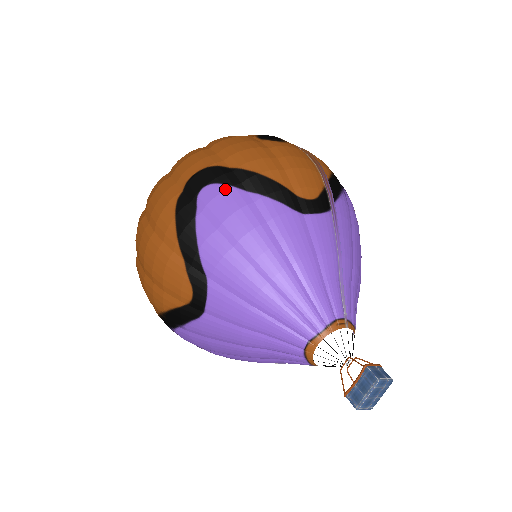
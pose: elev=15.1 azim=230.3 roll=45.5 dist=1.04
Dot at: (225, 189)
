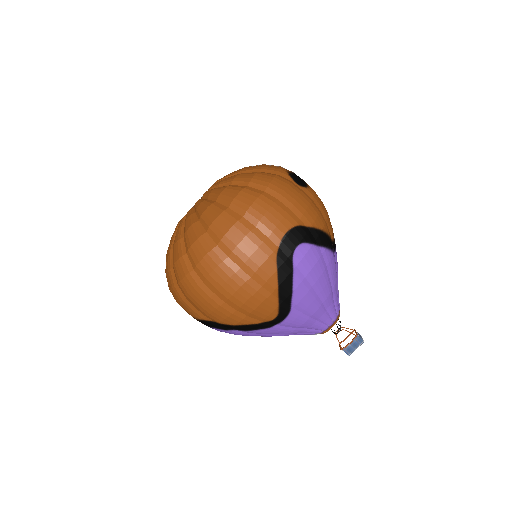
Dot at: (310, 247)
